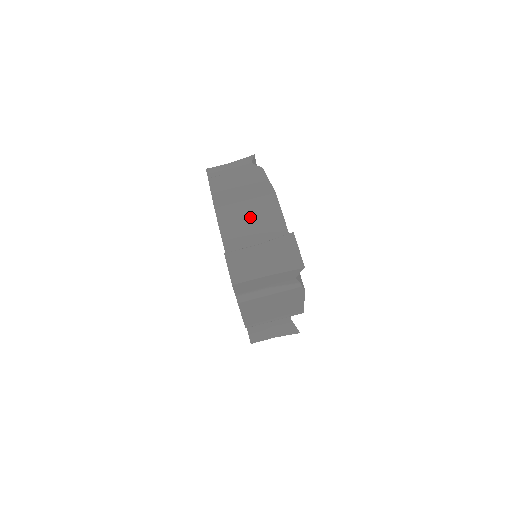
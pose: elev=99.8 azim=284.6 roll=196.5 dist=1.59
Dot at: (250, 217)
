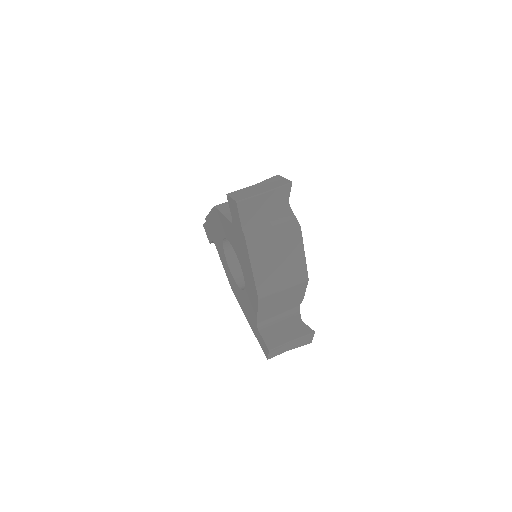
Dot at: occluded
